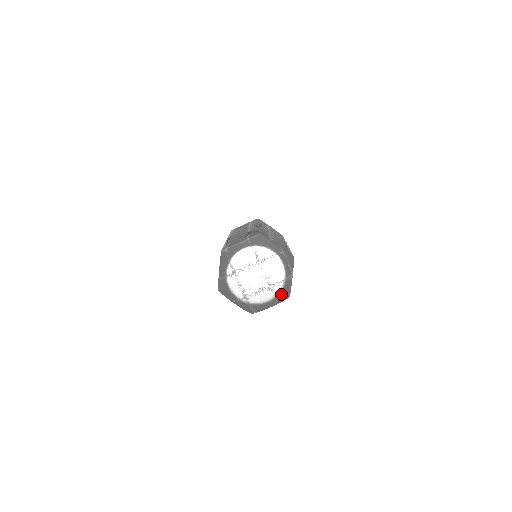
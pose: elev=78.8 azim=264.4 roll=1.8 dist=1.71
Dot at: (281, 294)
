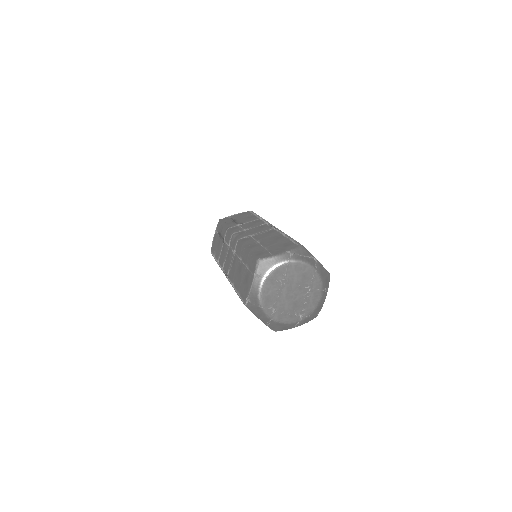
Dot at: (324, 282)
